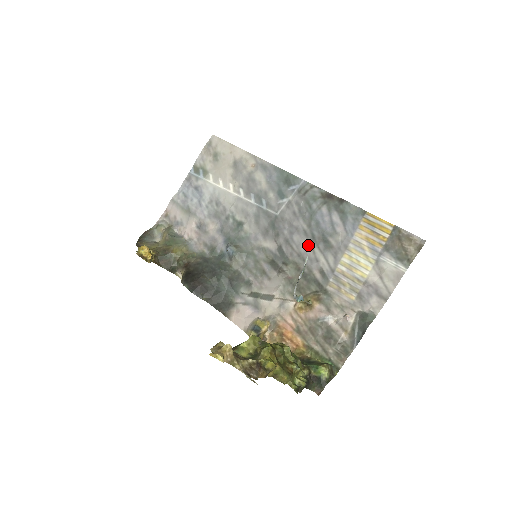
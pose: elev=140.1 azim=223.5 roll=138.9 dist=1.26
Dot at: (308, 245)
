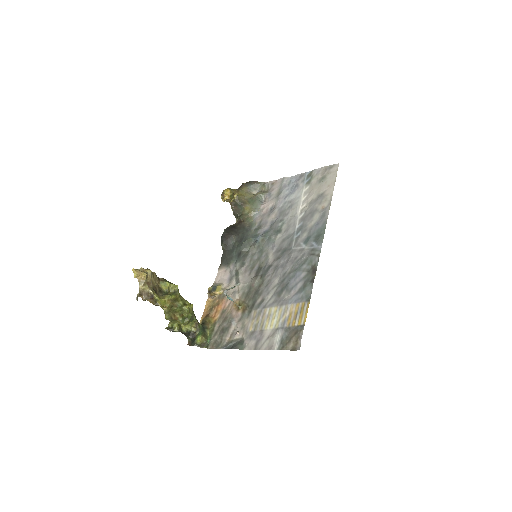
Dot at: (277, 281)
